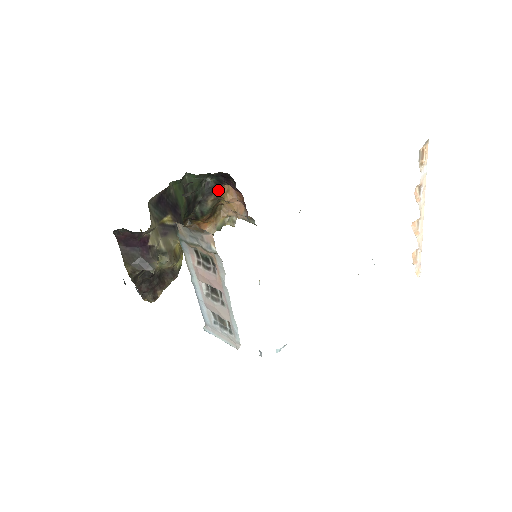
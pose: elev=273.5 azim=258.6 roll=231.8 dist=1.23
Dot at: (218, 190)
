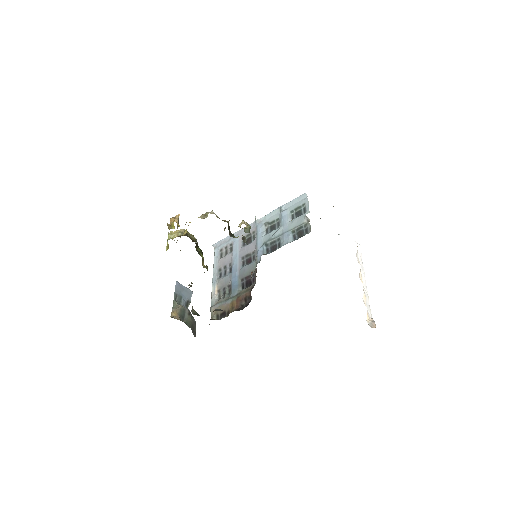
Dot at: occluded
